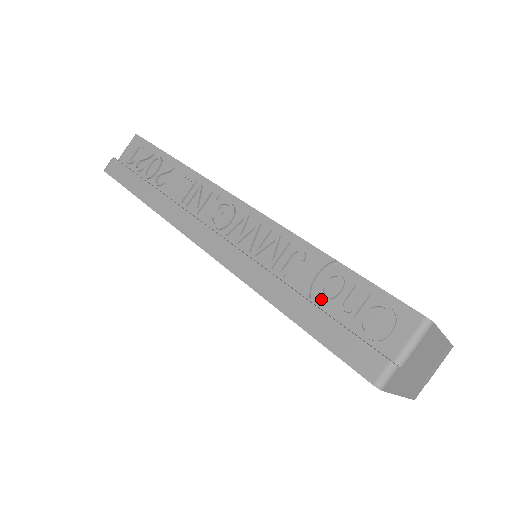
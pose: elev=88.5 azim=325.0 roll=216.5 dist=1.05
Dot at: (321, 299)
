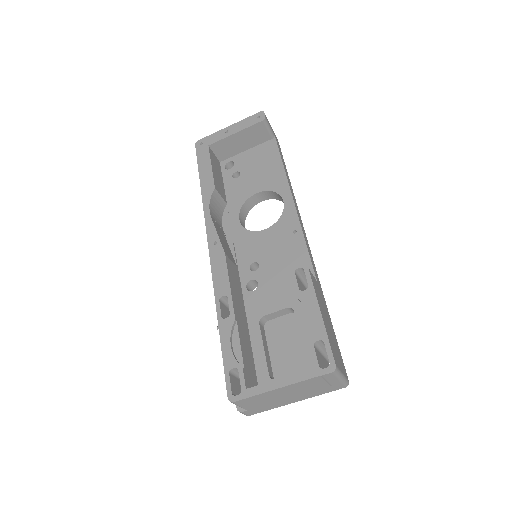
Dot at: occluded
